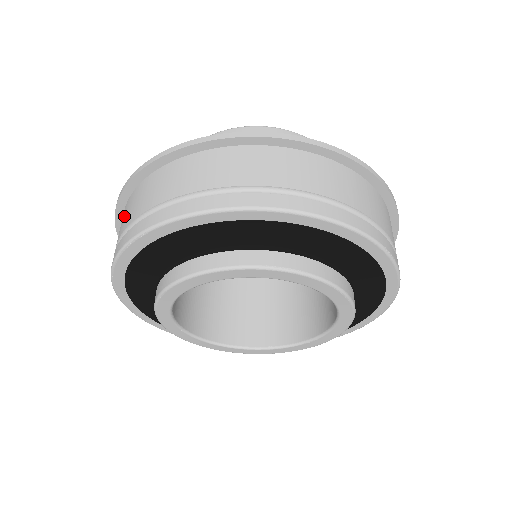
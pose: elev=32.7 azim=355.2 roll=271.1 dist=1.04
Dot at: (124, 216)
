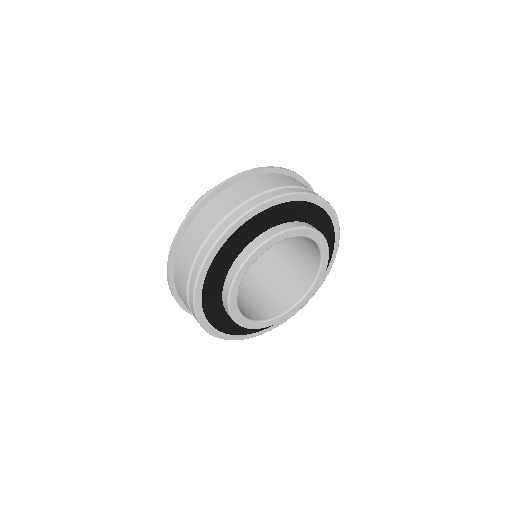
Dot at: occluded
